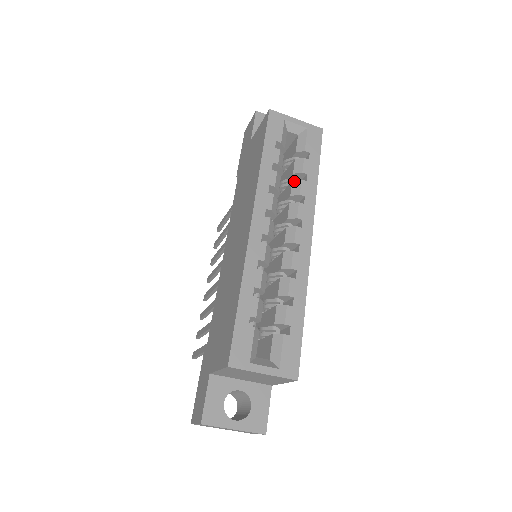
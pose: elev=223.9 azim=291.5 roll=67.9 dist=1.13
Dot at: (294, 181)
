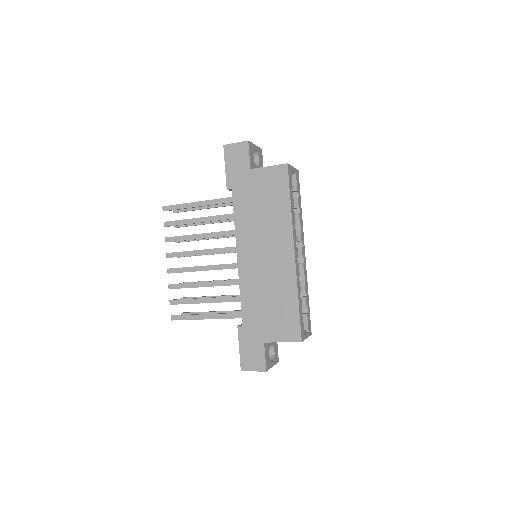
Dot at: (295, 214)
